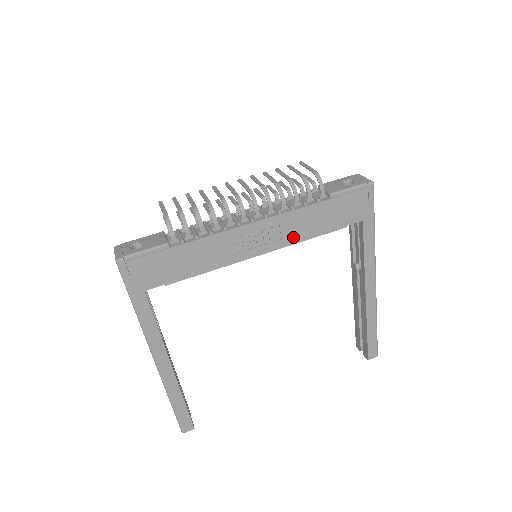
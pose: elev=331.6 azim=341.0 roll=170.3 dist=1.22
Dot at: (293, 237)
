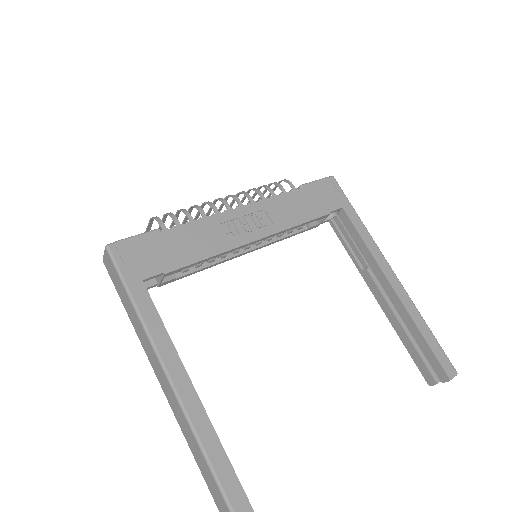
Dot at: (283, 222)
